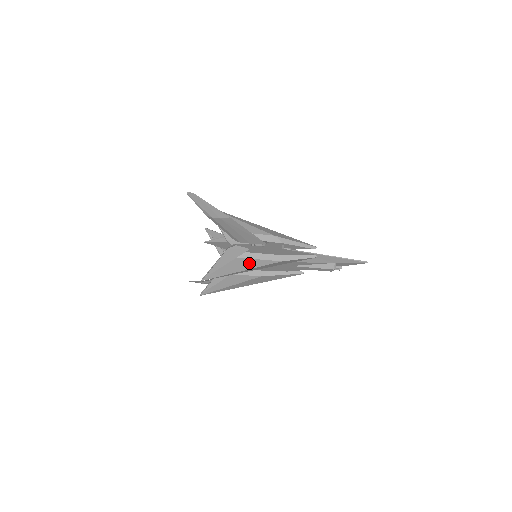
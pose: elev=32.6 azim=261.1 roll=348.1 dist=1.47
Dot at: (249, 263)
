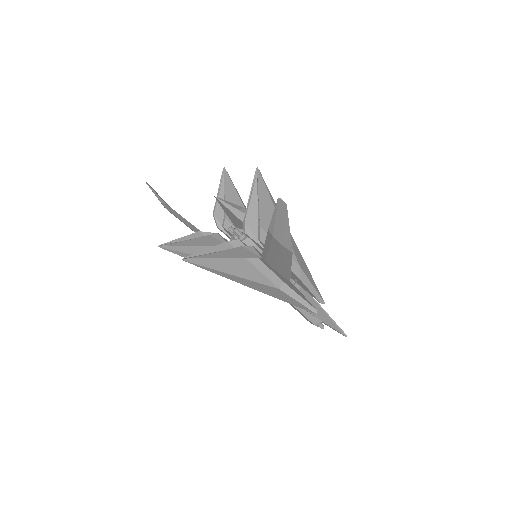
Dot at: (247, 269)
